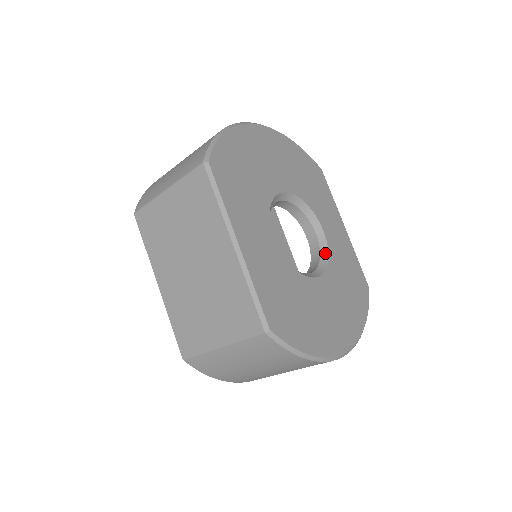
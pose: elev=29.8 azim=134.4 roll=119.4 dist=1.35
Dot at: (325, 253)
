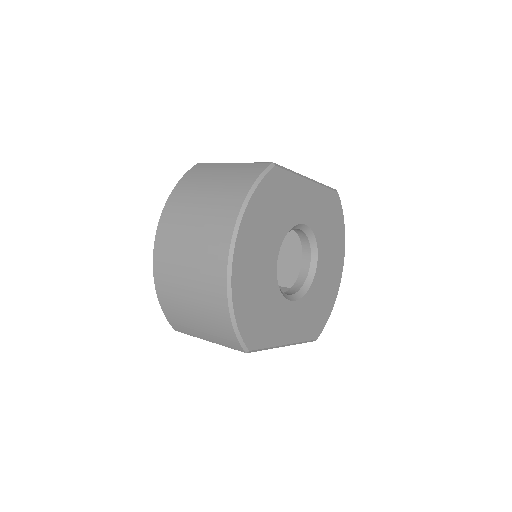
Dot at: (311, 235)
